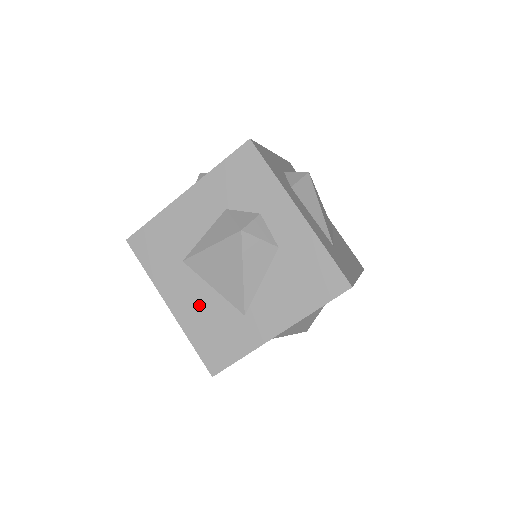
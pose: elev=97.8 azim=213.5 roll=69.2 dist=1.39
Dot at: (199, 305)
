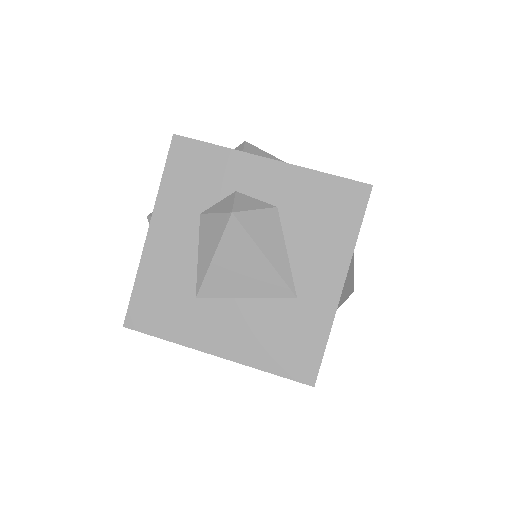
Dot at: (245, 327)
